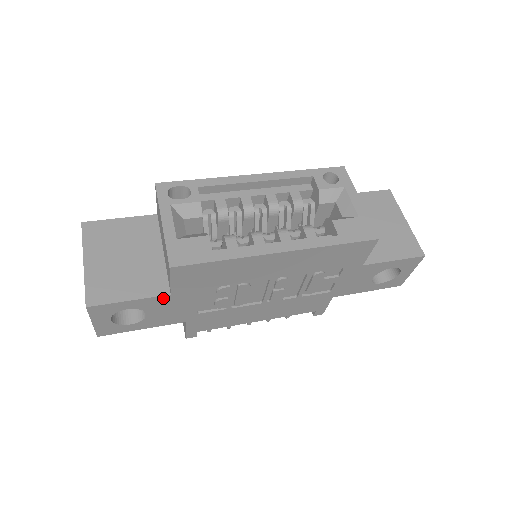
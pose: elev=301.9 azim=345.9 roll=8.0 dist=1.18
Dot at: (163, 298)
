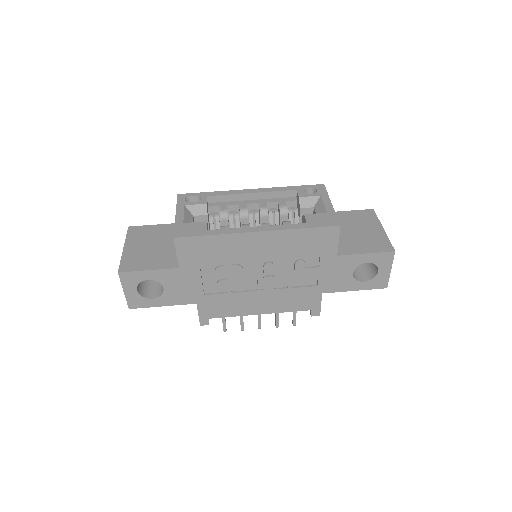
Dot at: (174, 271)
